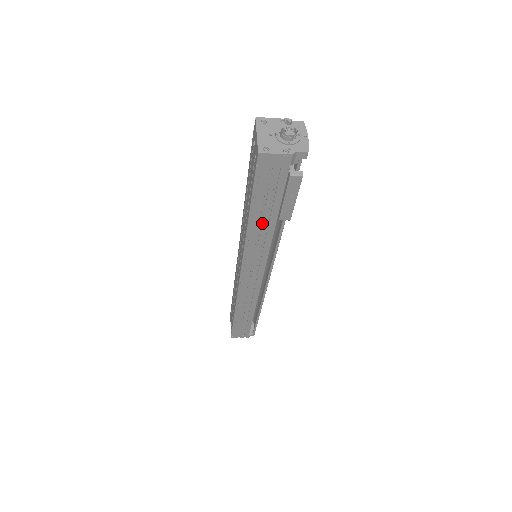
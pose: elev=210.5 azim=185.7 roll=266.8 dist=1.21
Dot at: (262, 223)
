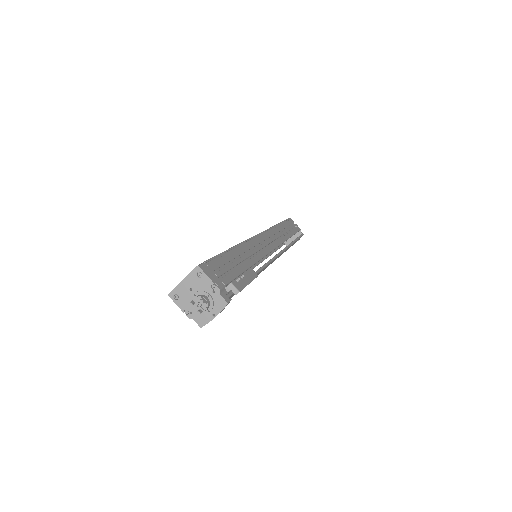
Dot at: occluded
